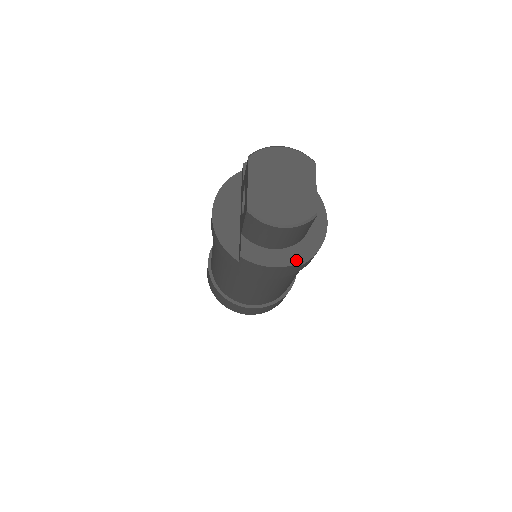
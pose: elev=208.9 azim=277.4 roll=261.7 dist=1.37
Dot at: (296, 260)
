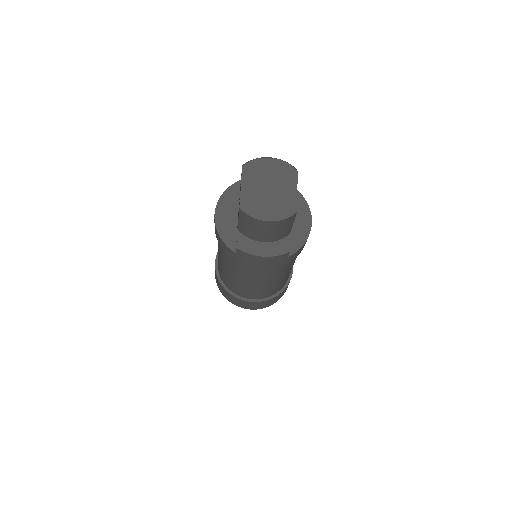
Dot at: (283, 251)
